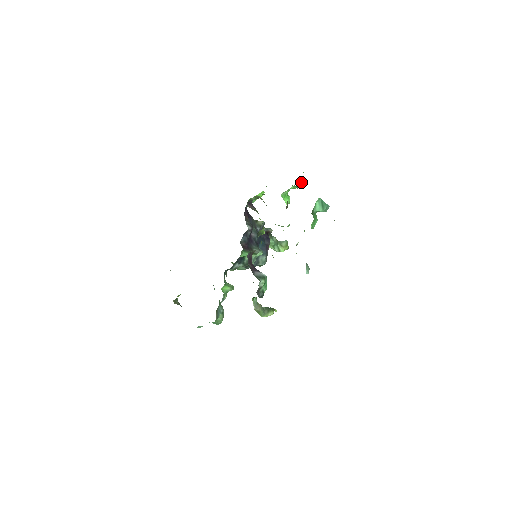
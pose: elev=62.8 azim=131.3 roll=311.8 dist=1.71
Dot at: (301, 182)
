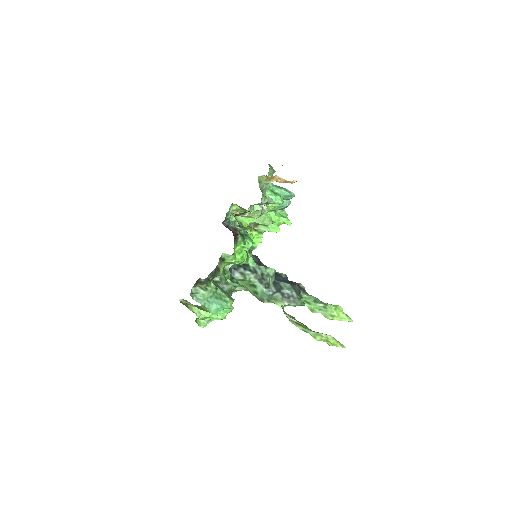
Dot at: (283, 217)
